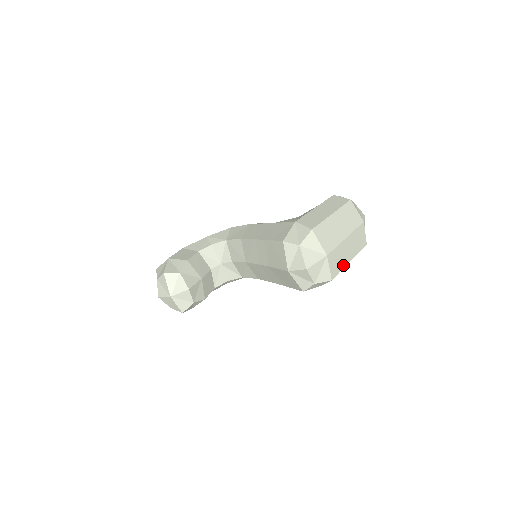
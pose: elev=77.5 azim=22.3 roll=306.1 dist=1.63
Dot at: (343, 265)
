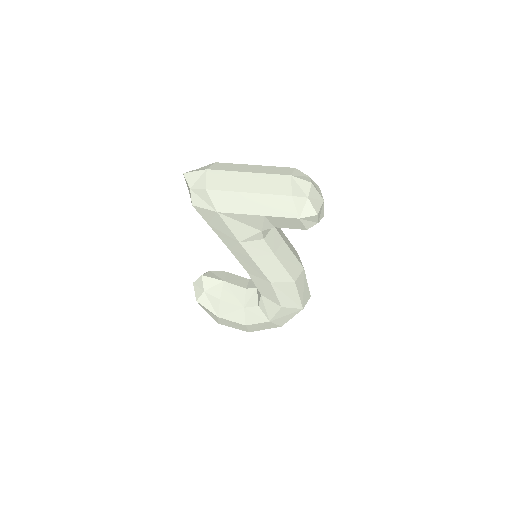
Dot at: (232, 189)
